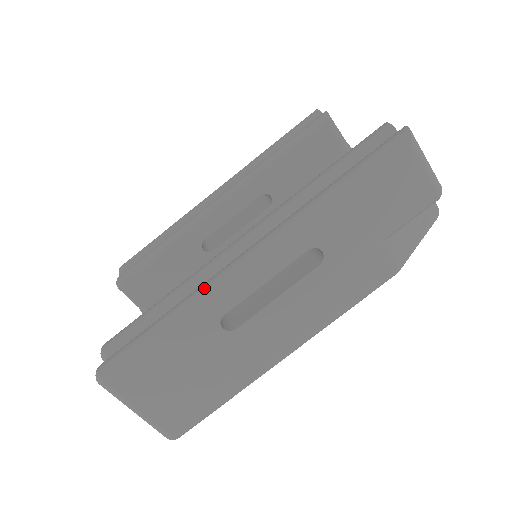
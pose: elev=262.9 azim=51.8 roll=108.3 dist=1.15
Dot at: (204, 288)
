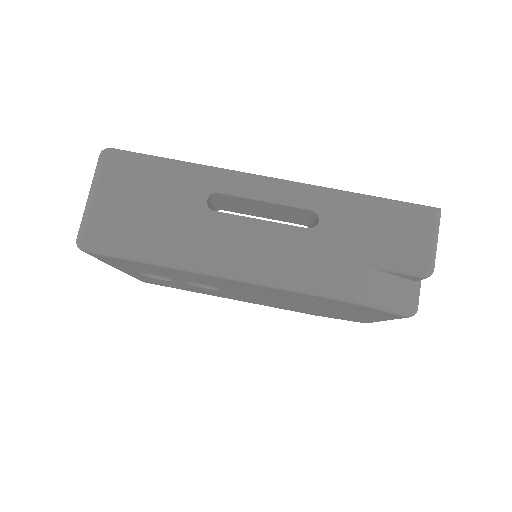
Dot at: (227, 169)
